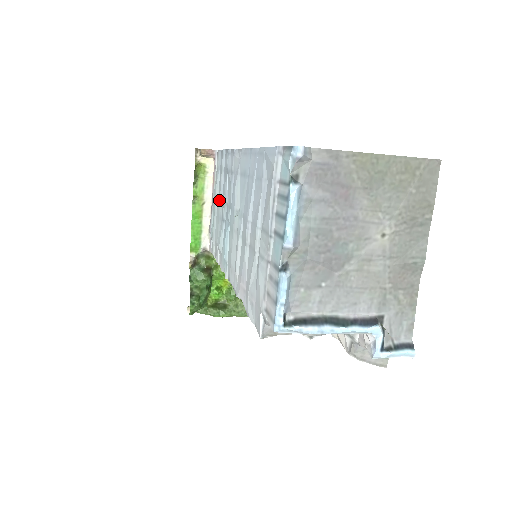
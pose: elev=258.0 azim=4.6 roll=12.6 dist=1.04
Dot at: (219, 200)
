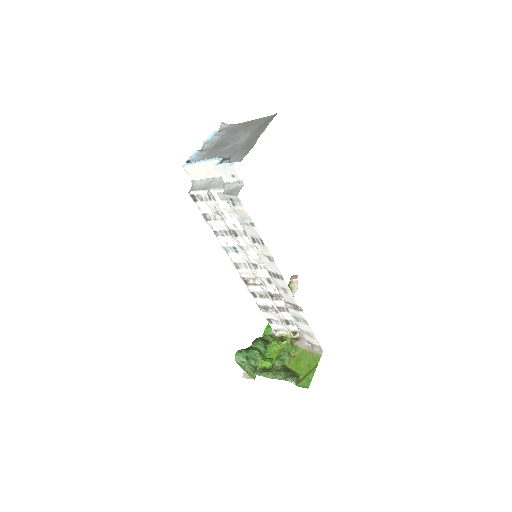
Dot at: occluded
